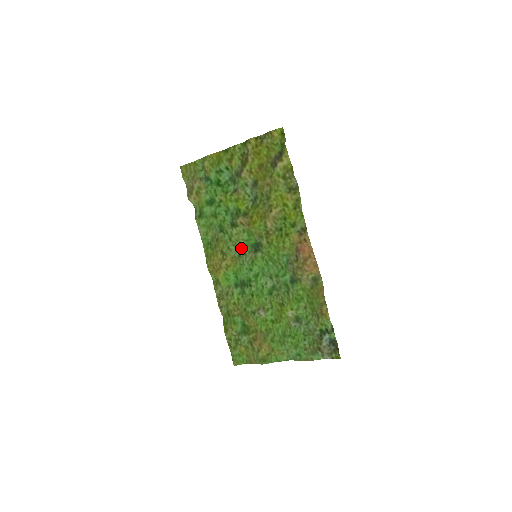
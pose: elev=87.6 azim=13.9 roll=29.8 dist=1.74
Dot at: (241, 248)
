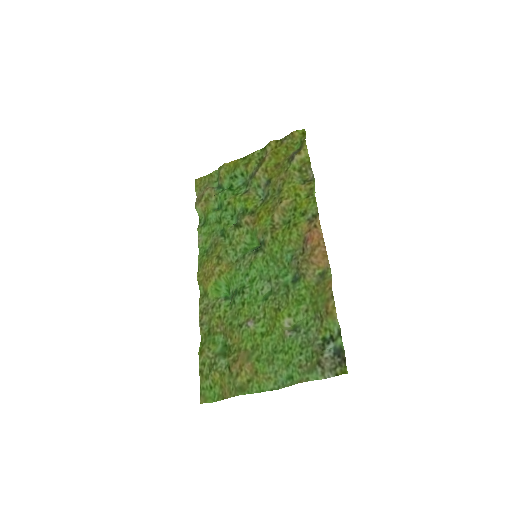
Dot at: (241, 253)
